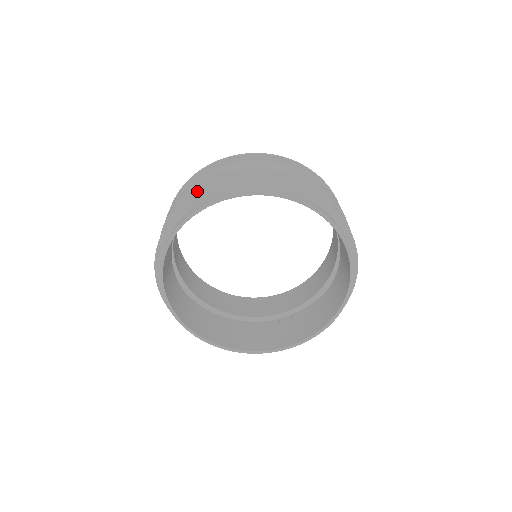
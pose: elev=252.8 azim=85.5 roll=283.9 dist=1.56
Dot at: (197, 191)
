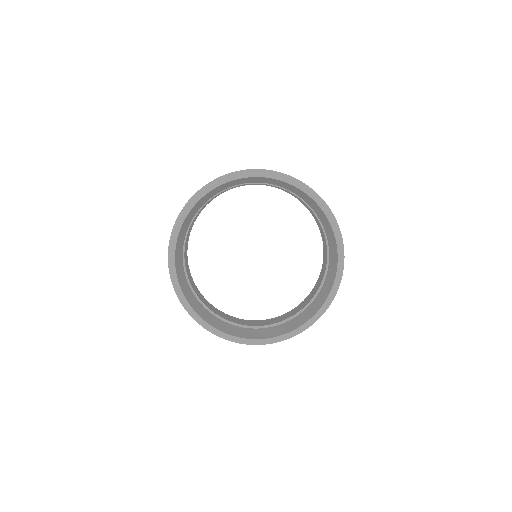
Dot at: occluded
